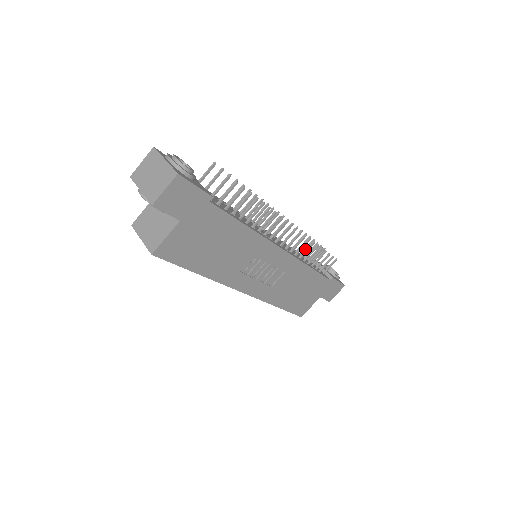
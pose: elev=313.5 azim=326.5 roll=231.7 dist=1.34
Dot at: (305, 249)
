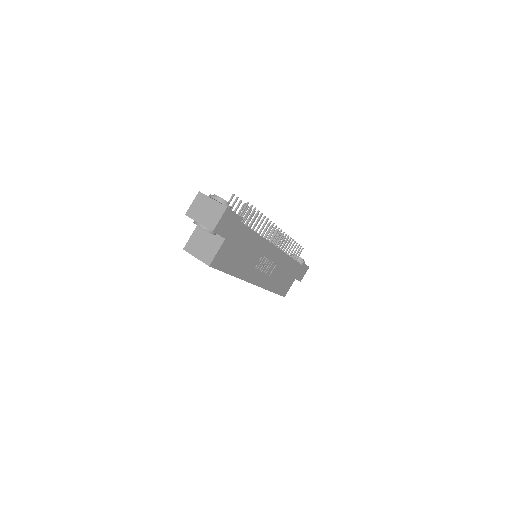
Dot at: (281, 245)
